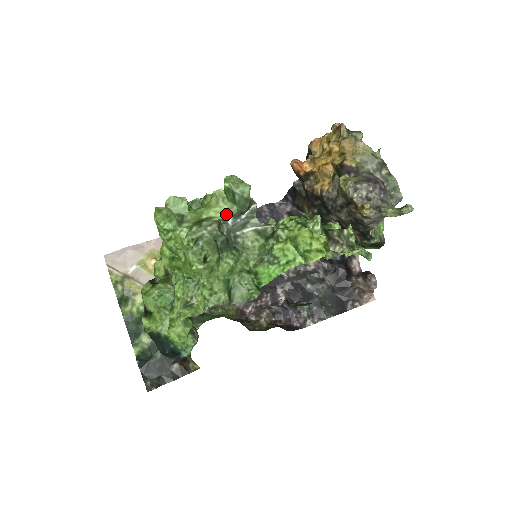
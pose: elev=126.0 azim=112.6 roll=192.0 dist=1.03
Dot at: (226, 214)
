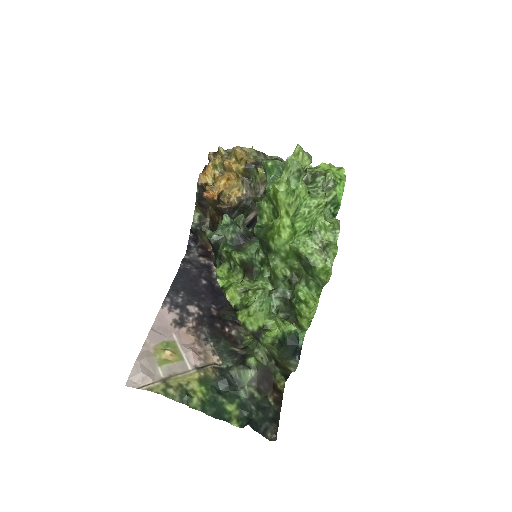
Dot at: (310, 159)
